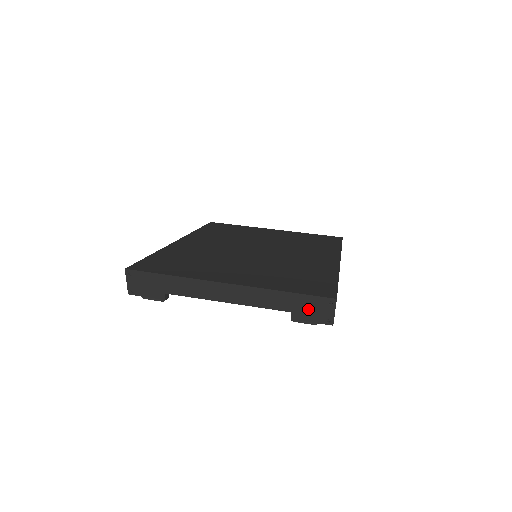
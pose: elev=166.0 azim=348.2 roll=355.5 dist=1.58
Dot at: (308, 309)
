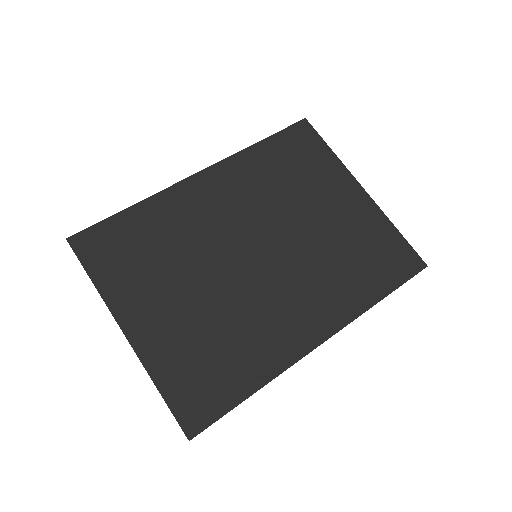
Dot at: occluded
